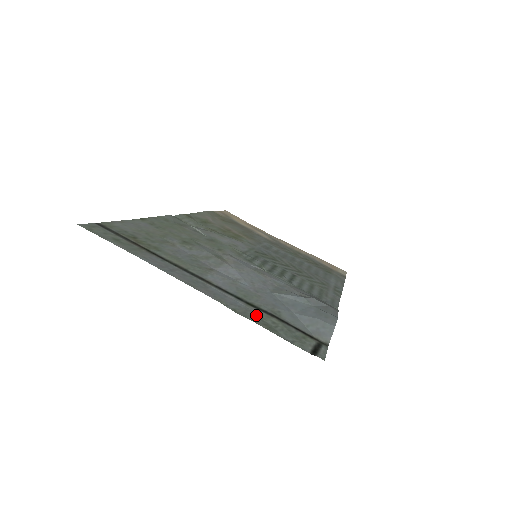
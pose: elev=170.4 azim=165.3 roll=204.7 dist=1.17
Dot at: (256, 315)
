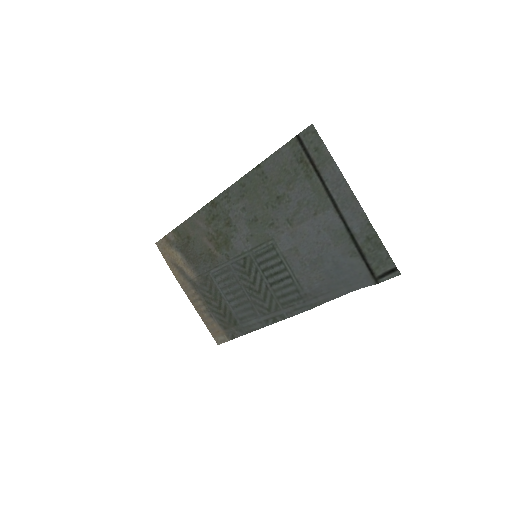
Dot at: (365, 239)
